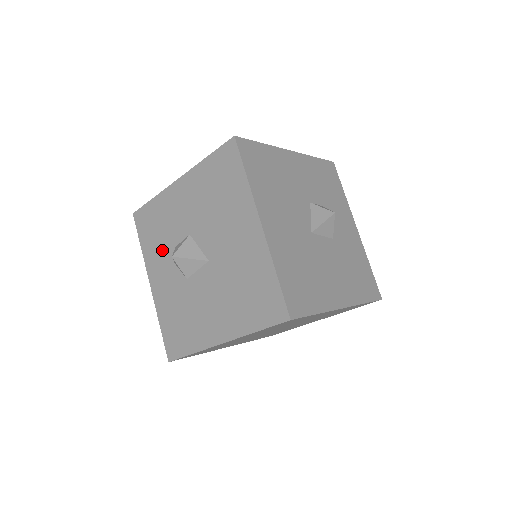
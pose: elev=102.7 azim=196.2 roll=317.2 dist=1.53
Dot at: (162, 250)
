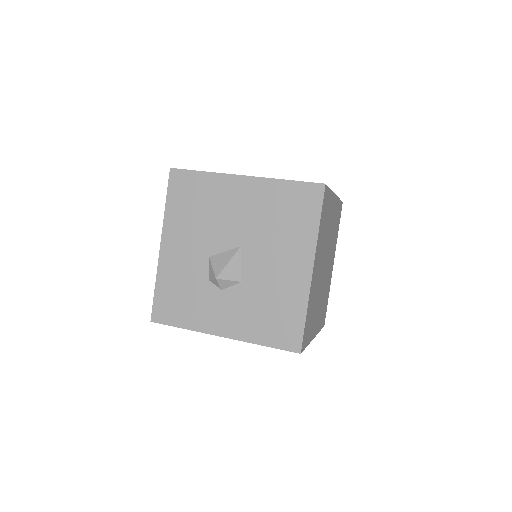
Dot at: (202, 300)
